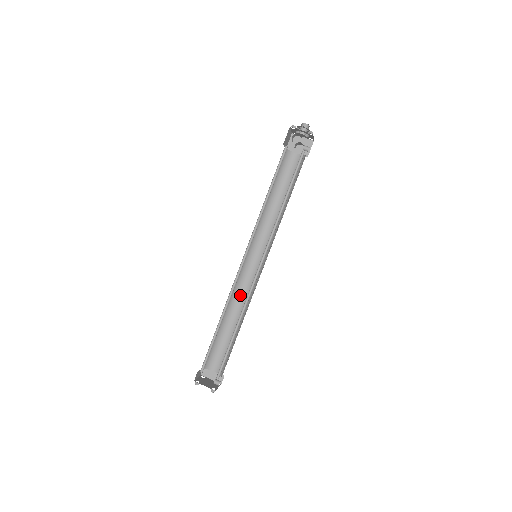
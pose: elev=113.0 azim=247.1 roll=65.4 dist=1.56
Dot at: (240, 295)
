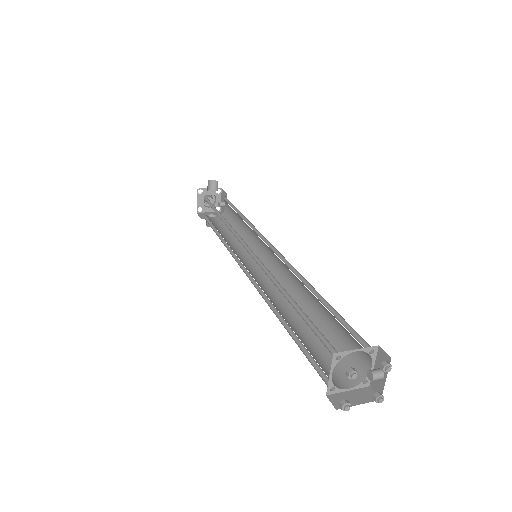
Dot at: (275, 300)
